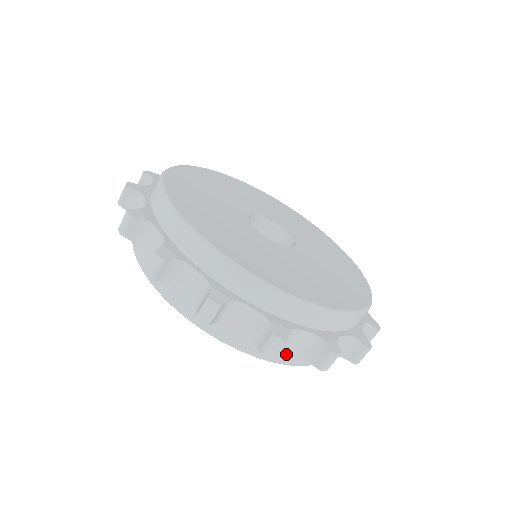
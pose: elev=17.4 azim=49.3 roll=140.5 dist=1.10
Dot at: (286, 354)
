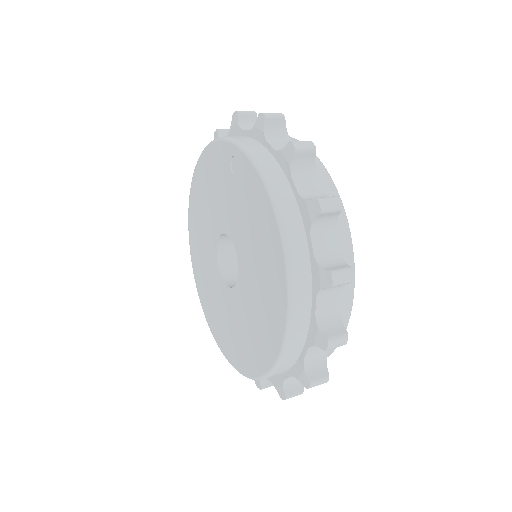
Dot at: (304, 310)
